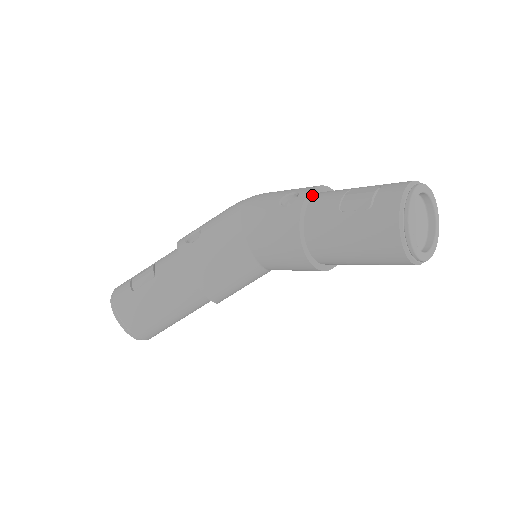
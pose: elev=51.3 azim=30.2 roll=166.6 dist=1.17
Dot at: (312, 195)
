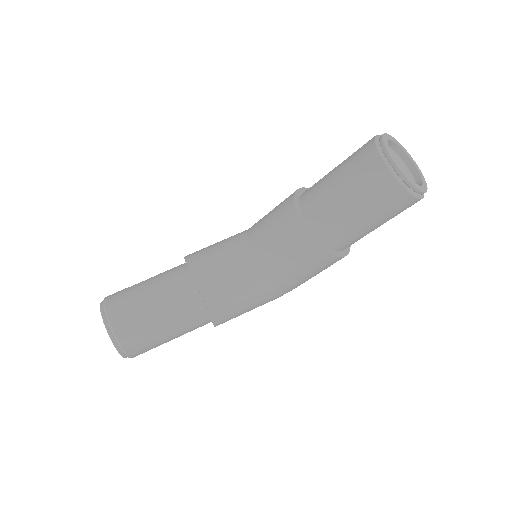
Dot at: occluded
